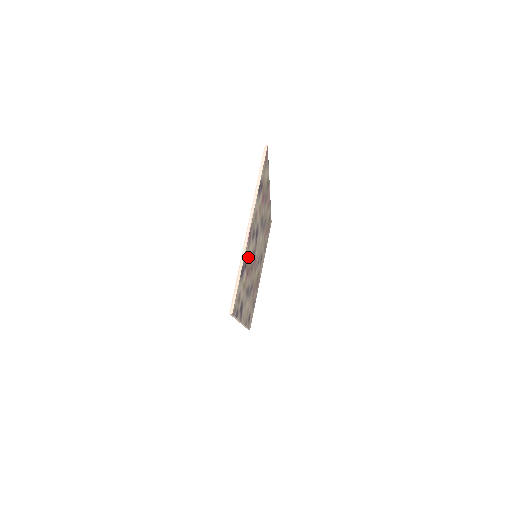
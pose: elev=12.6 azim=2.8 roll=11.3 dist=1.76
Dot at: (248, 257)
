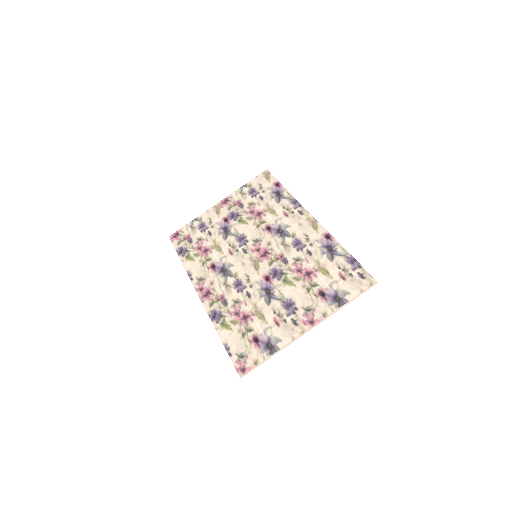
Dot at: (275, 319)
